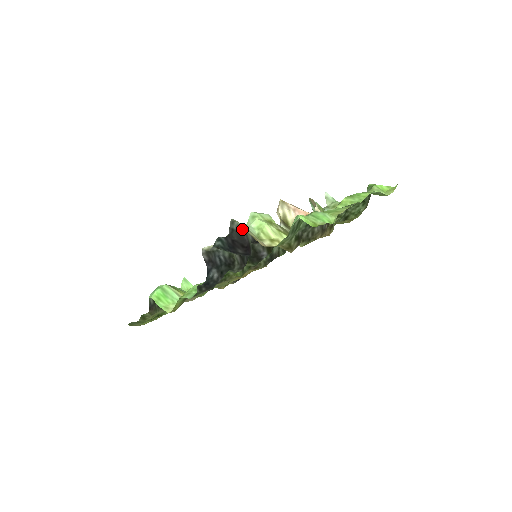
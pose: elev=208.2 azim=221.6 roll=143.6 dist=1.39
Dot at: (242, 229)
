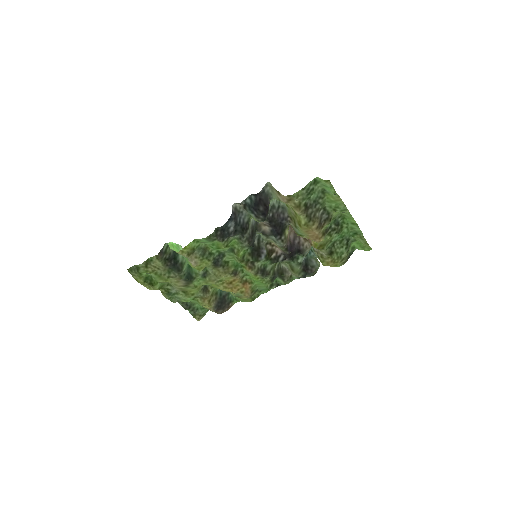
Dot at: (269, 196)
